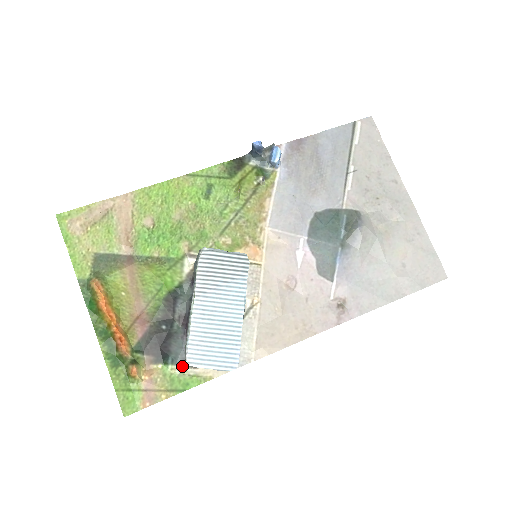
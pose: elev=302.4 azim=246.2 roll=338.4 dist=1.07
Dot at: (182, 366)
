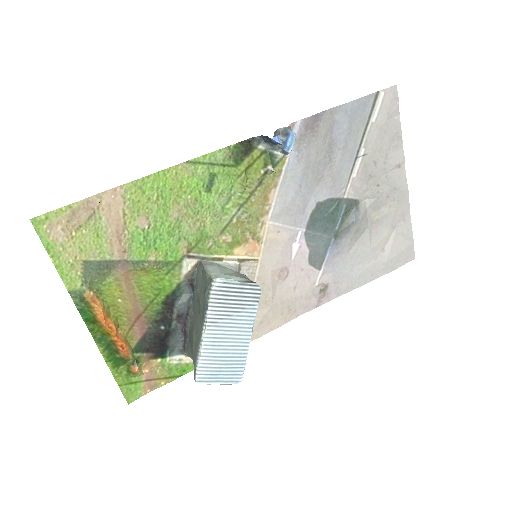
Dot at: (179, 356)
